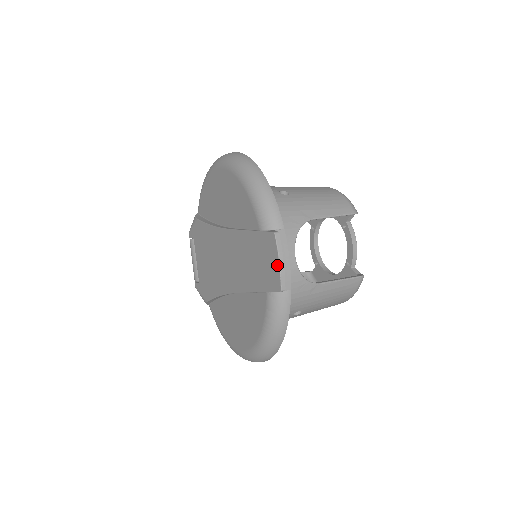
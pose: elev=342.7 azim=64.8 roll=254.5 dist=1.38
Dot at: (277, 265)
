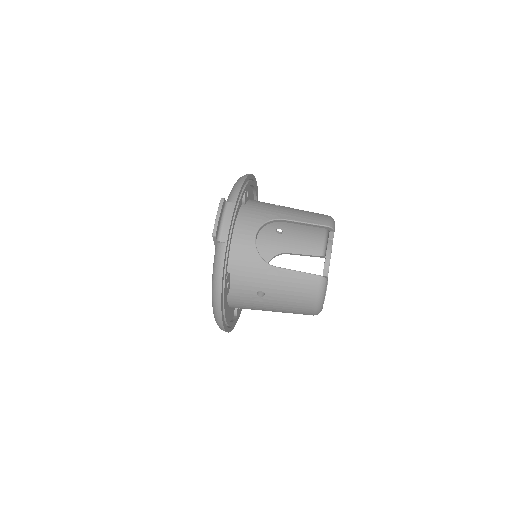
Dot at: (216, 219)
